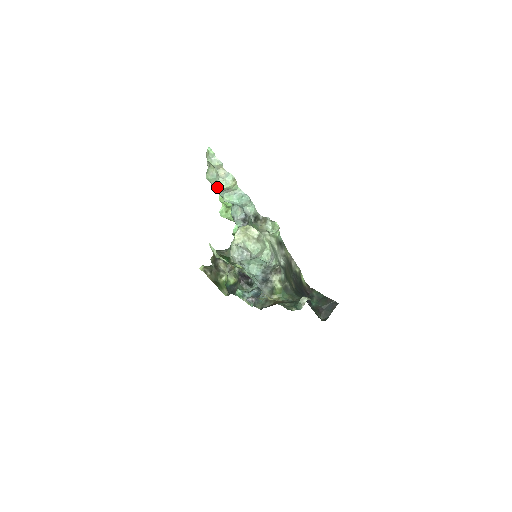
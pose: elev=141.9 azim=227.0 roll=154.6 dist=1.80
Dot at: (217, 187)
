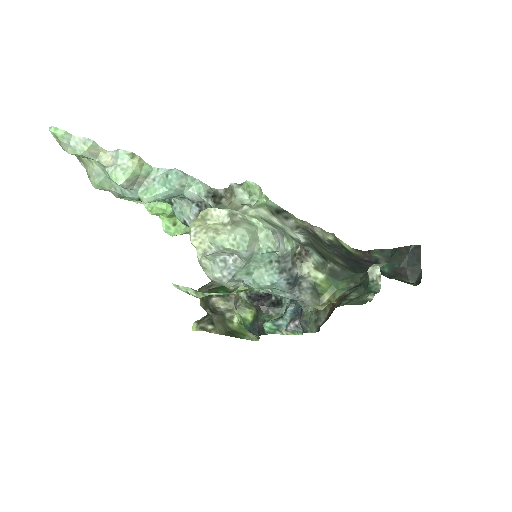
Dot at: (119, 189)
